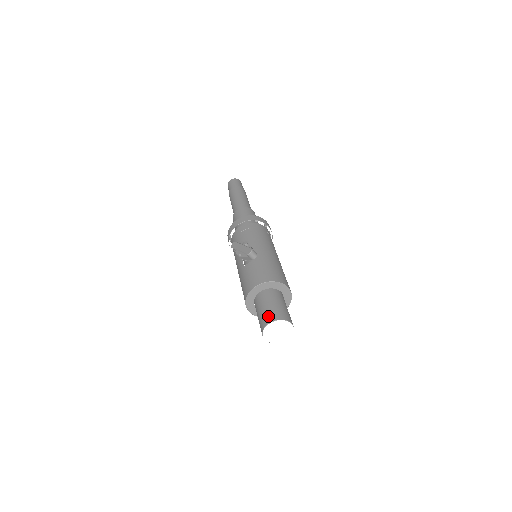
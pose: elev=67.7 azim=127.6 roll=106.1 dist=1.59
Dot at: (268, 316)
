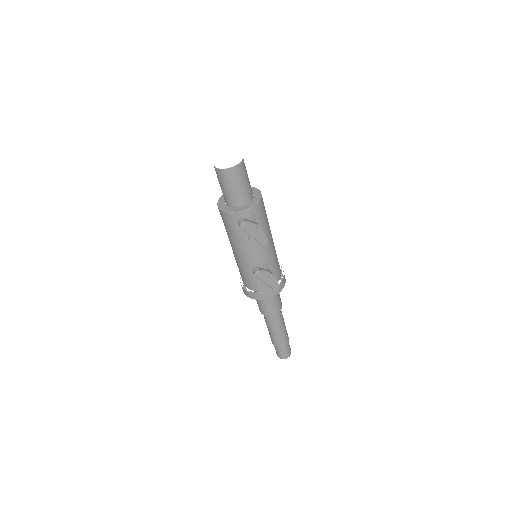
Dot at: occluded
